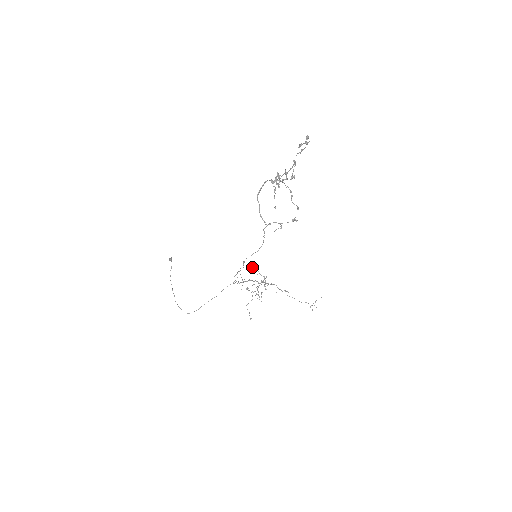
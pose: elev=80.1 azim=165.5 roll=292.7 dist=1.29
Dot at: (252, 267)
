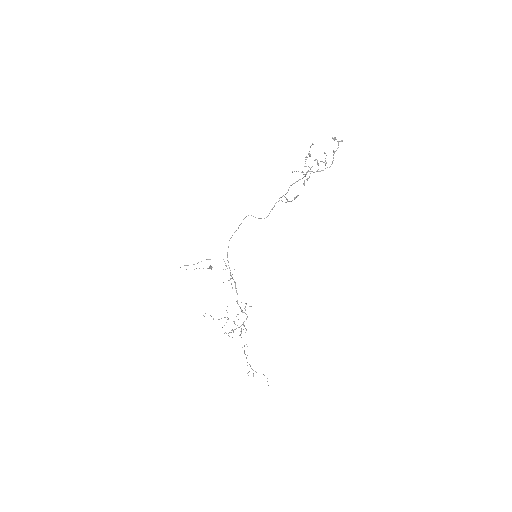
Dot at: (246, 303)
